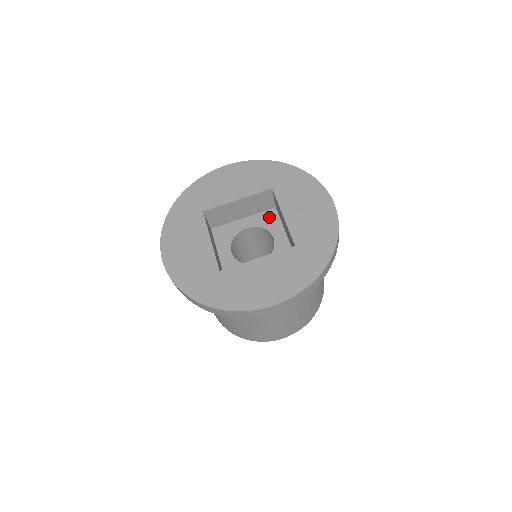
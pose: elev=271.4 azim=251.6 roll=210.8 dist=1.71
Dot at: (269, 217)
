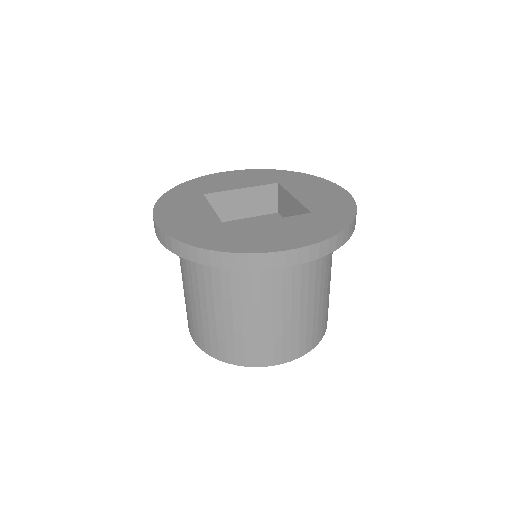
Dot at: (272, 218)
